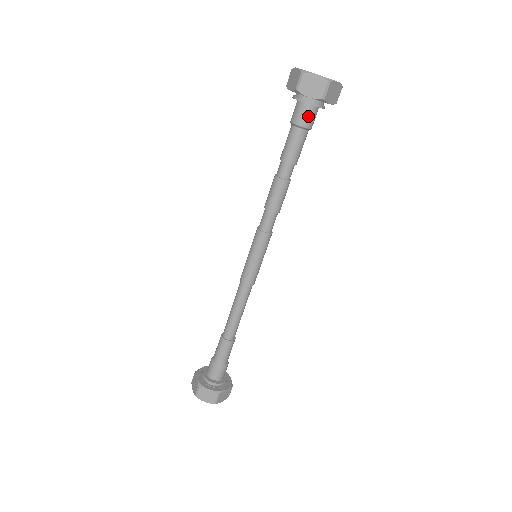
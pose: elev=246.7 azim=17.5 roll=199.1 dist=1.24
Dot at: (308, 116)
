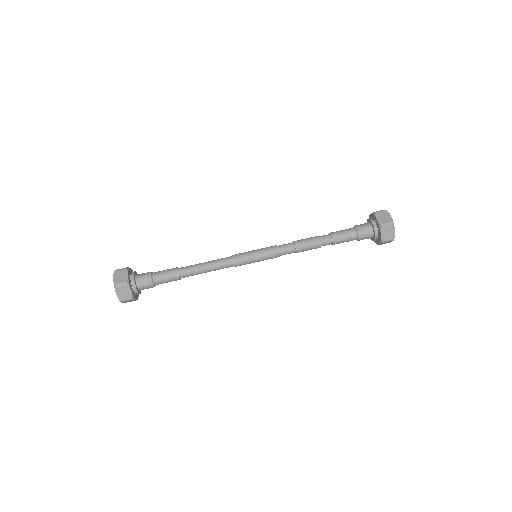
Dot at: (365, 229)
